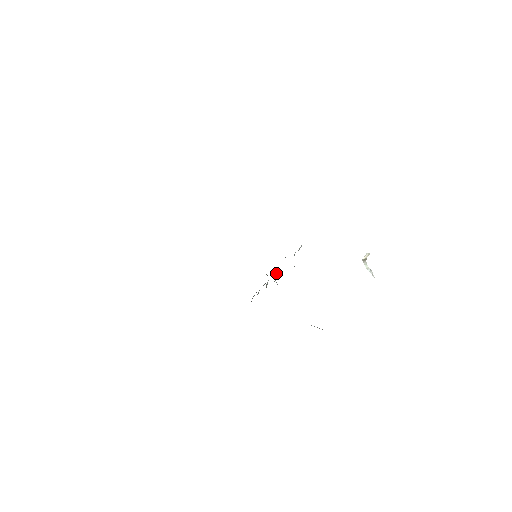
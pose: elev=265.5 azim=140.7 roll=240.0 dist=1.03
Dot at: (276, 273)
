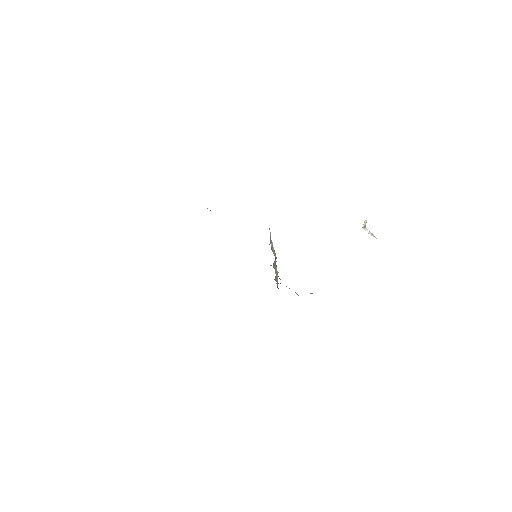
Dot at: (274, 263)
